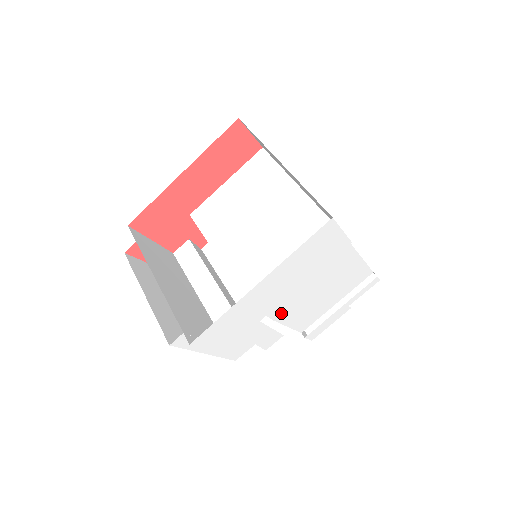
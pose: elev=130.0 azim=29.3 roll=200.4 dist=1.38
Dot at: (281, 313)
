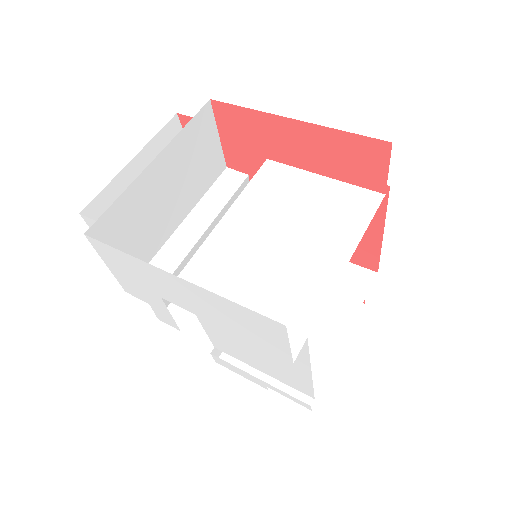
Dot at: occluded
